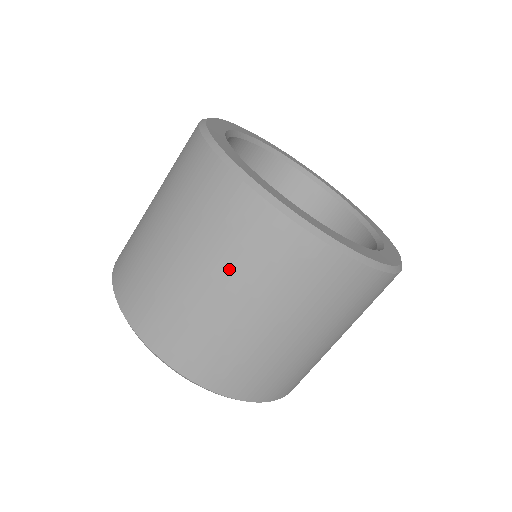
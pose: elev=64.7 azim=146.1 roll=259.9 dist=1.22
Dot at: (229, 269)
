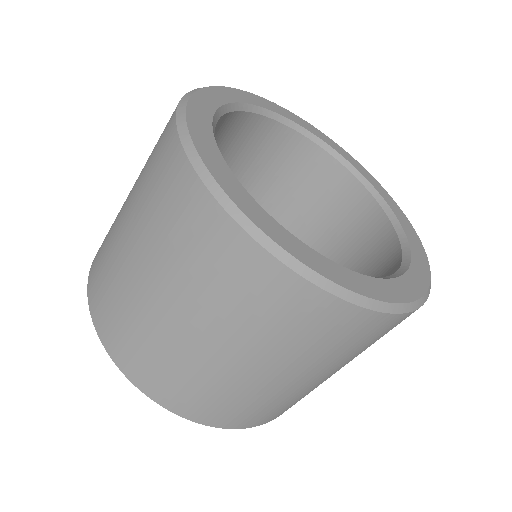
Dot at: (314, 363)
